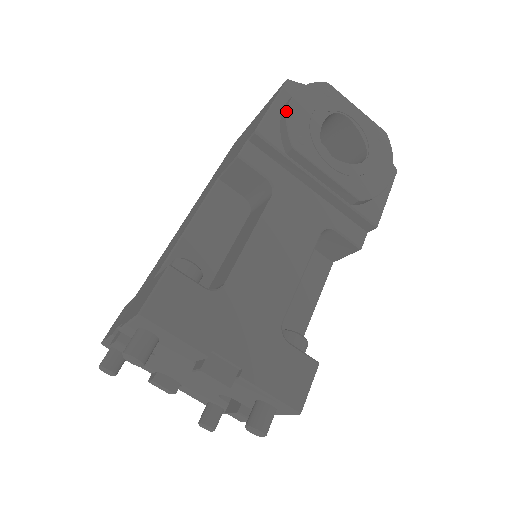
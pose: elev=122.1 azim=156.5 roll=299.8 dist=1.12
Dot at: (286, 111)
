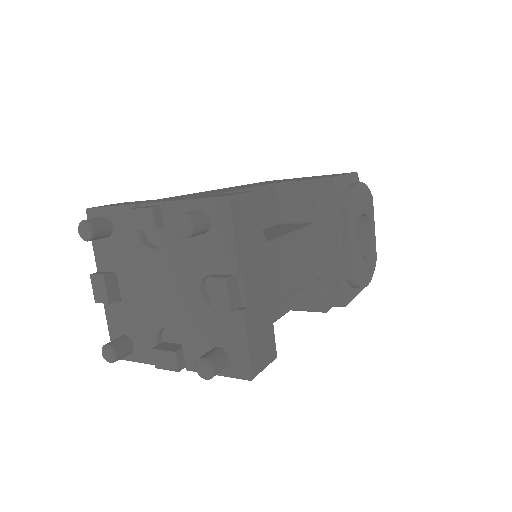
Dot at: (355, 185)
